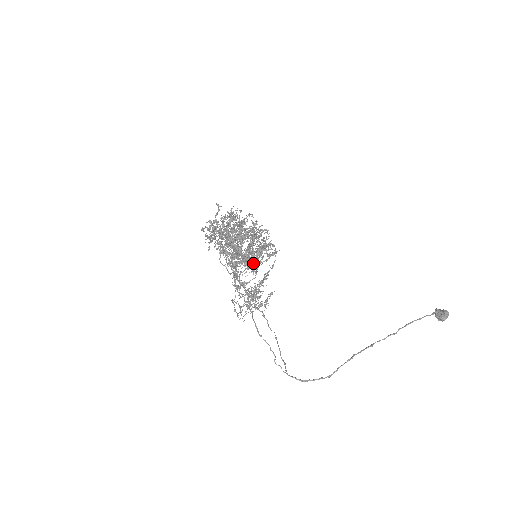
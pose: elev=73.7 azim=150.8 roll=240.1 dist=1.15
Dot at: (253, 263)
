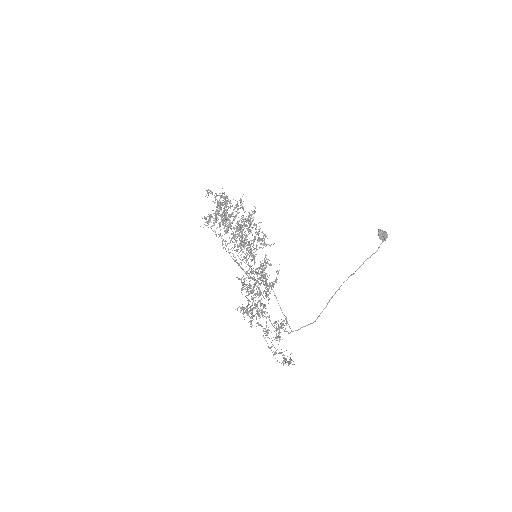
Dot at: occluded
